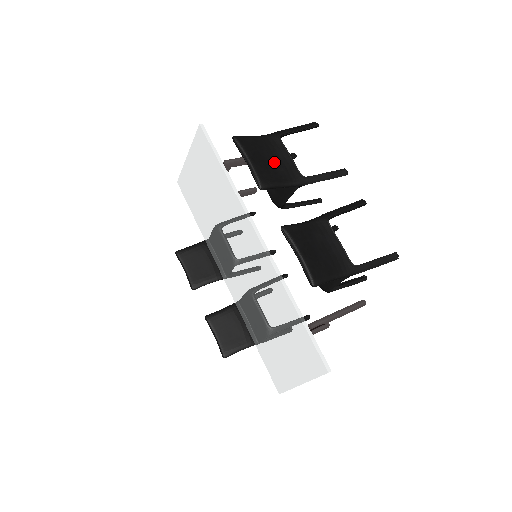
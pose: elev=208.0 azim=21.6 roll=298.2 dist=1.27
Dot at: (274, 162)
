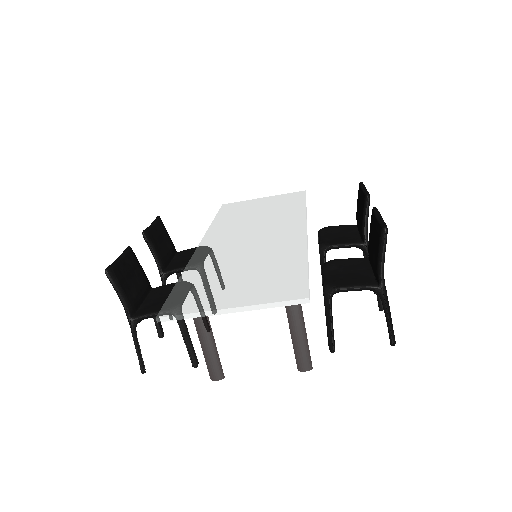
Dot at: occluded
